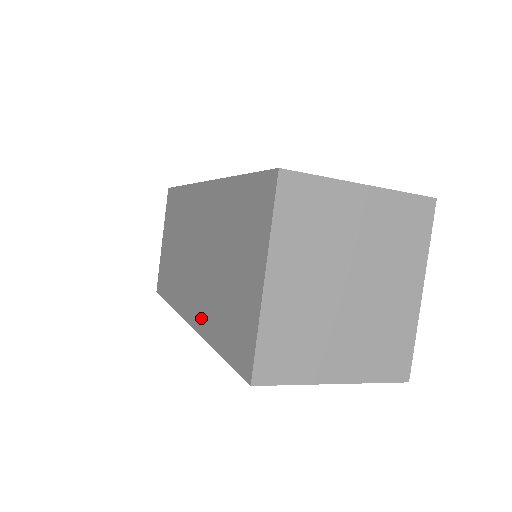
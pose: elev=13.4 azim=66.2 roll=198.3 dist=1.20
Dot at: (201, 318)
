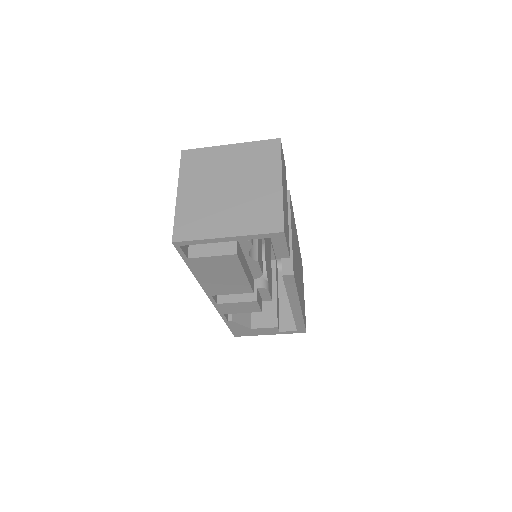
Dot at: occluded
